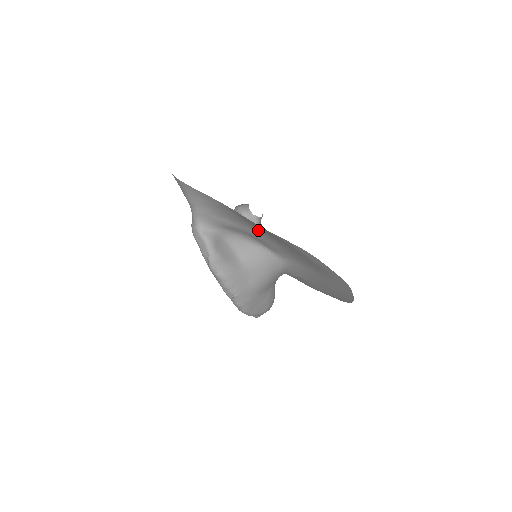
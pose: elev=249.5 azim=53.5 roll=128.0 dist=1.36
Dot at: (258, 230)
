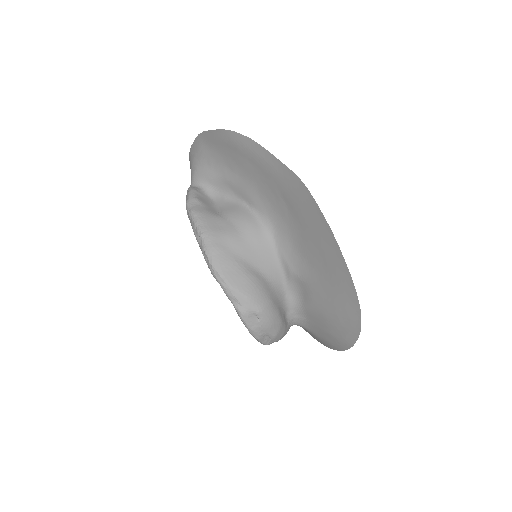
Dot at: (227, 161)
